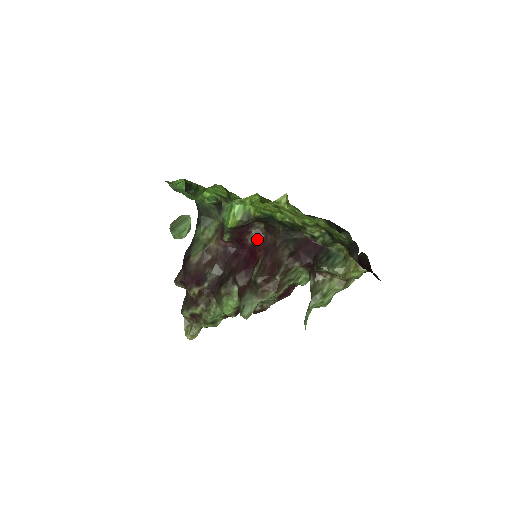
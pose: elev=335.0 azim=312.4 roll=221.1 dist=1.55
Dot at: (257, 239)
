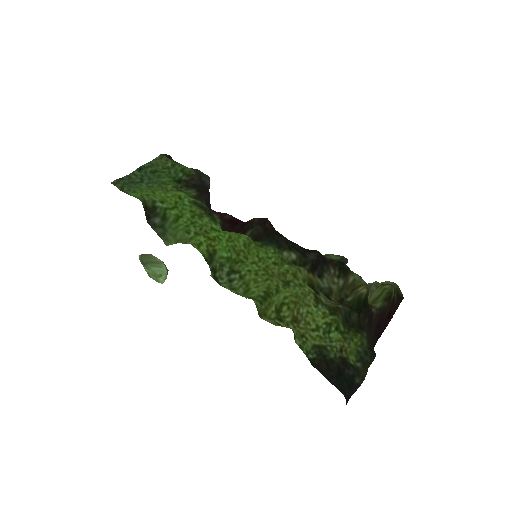
Dot at: occluded
